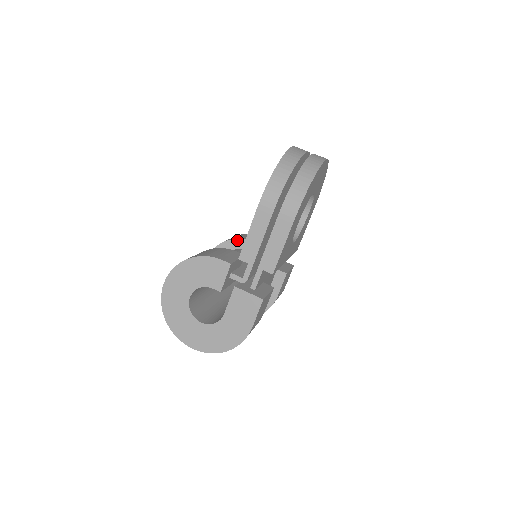
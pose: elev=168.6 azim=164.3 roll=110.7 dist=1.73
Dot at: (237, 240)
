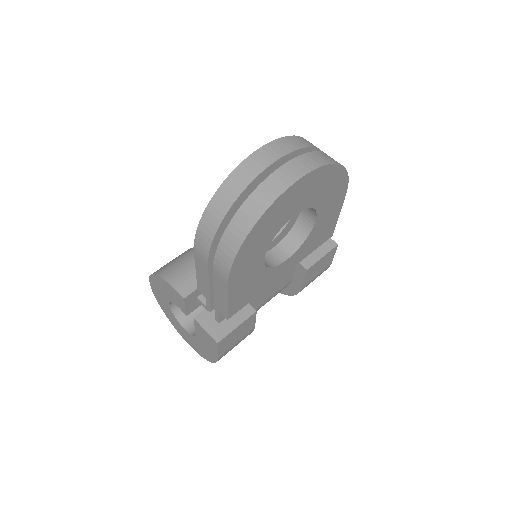
Dot at: occluded
